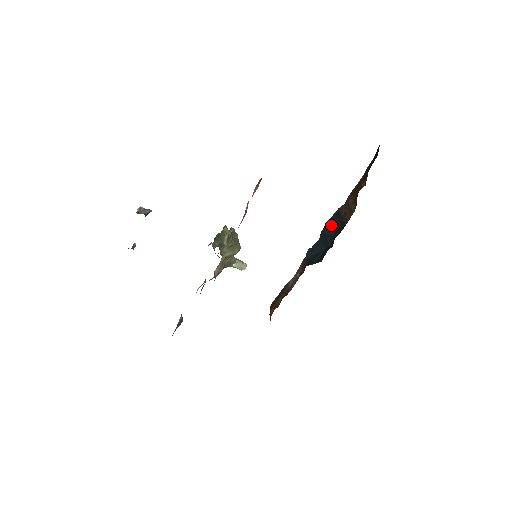
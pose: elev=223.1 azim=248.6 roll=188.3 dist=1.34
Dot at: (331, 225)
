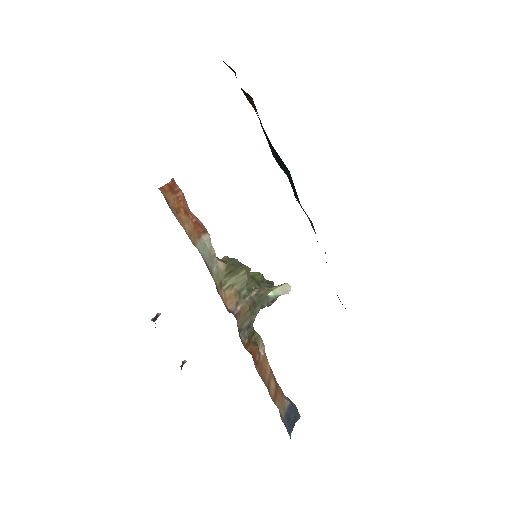
Dot at: occluded
